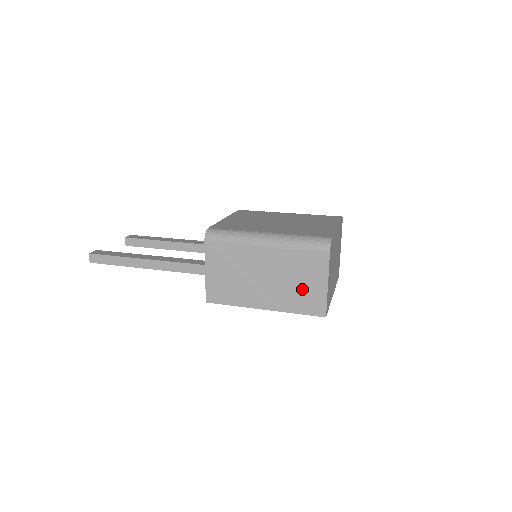
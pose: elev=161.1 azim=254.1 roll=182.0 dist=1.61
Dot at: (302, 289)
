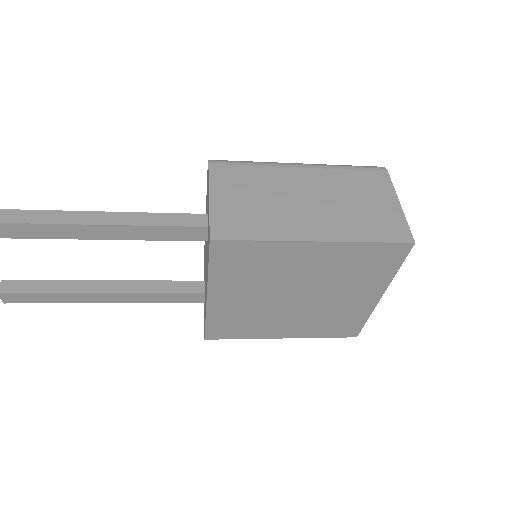
Dot at: (367, 210)
